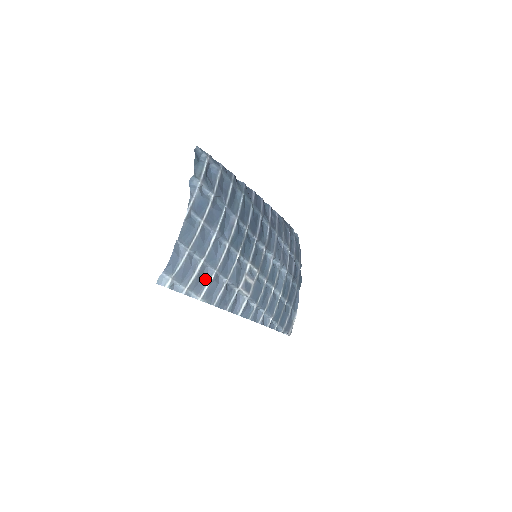
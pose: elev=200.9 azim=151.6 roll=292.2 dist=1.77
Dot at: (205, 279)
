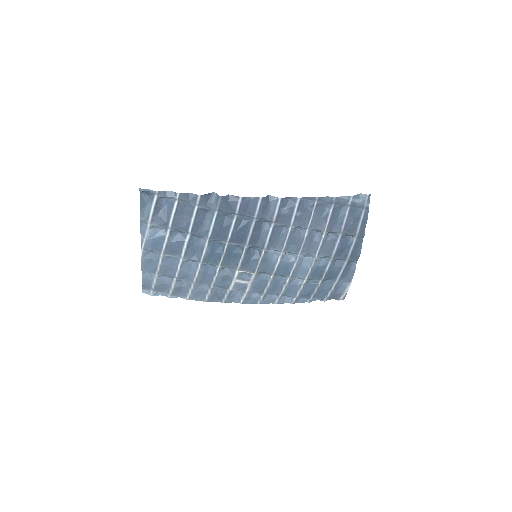
Dot at: (187, 287)
